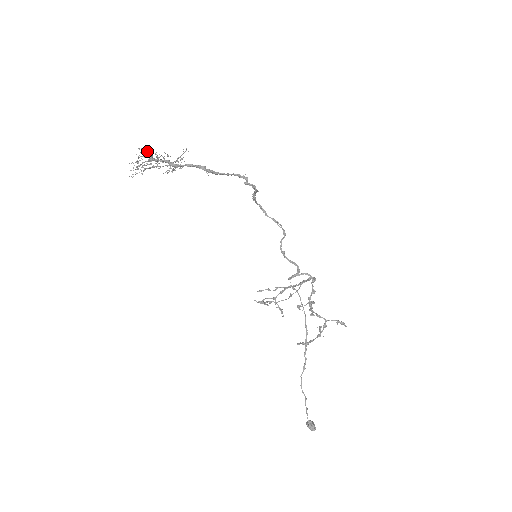
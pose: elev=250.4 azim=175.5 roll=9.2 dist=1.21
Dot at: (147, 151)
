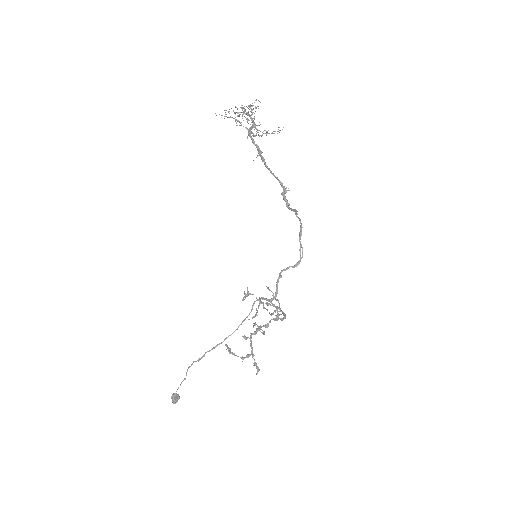
Dot at: occluded
